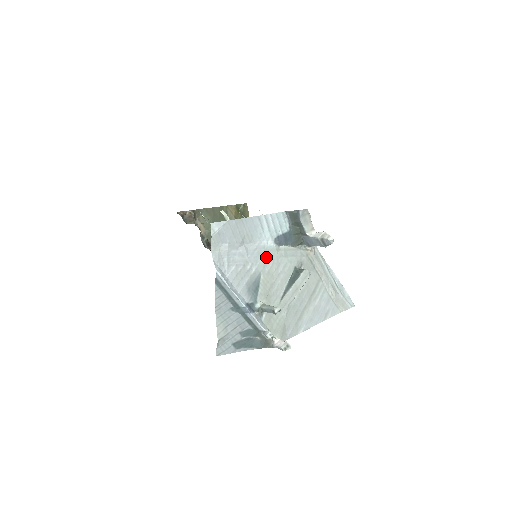
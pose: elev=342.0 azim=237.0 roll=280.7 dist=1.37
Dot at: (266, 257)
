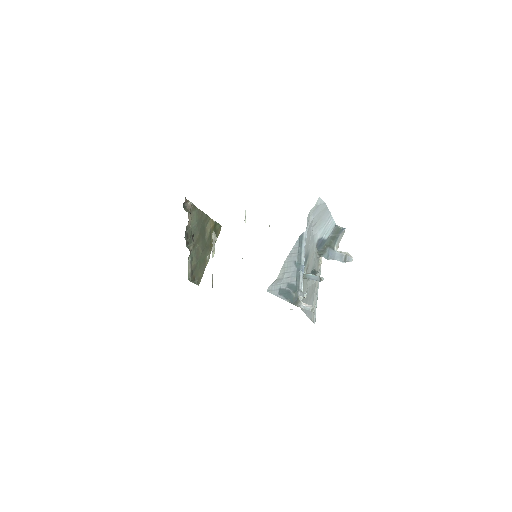
Dot at: (313, 246)
